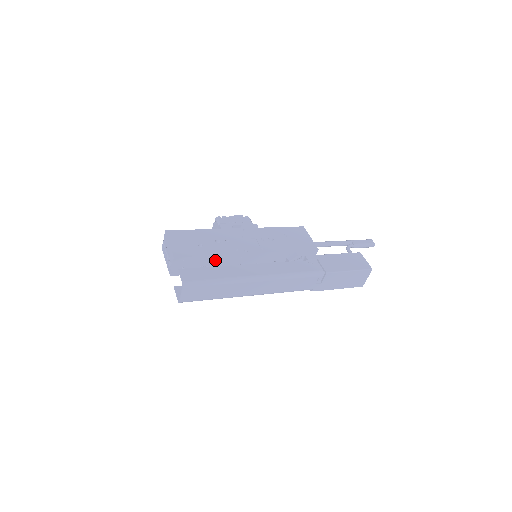
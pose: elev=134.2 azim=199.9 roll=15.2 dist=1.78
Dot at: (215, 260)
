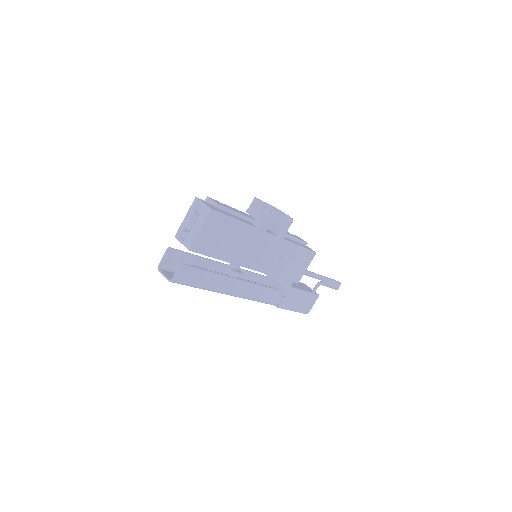
Dot at: occluded
